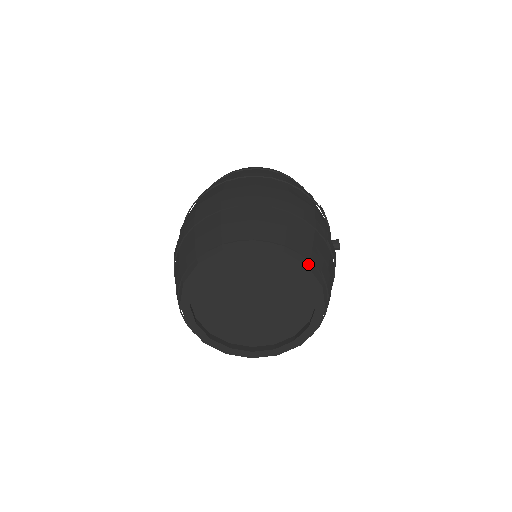
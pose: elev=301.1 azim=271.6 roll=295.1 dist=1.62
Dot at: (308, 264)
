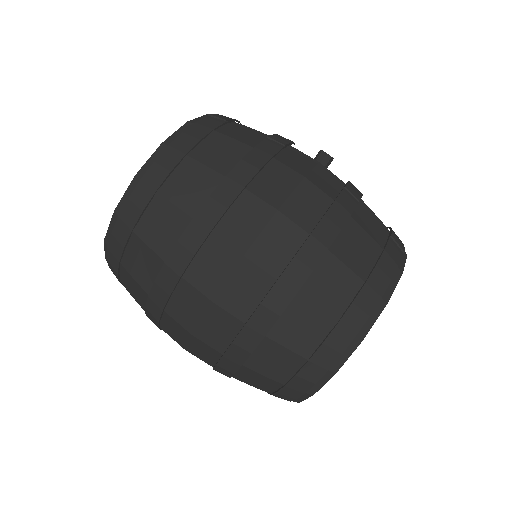
Dot at: (400, 272)
